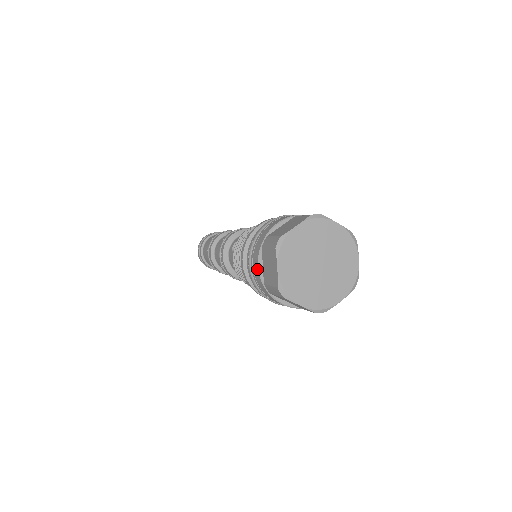
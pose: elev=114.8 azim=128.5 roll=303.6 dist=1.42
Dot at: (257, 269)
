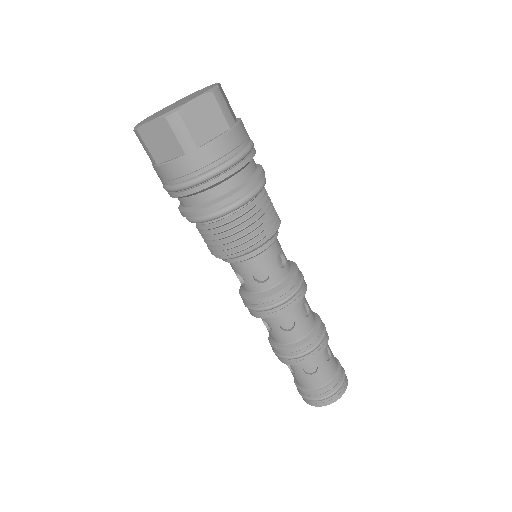
Dot at: (172, 165)
